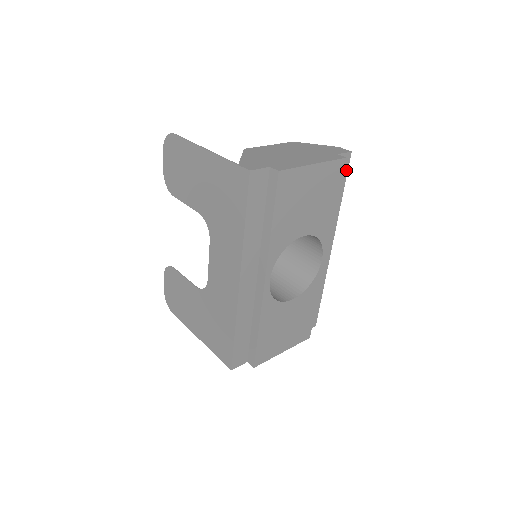
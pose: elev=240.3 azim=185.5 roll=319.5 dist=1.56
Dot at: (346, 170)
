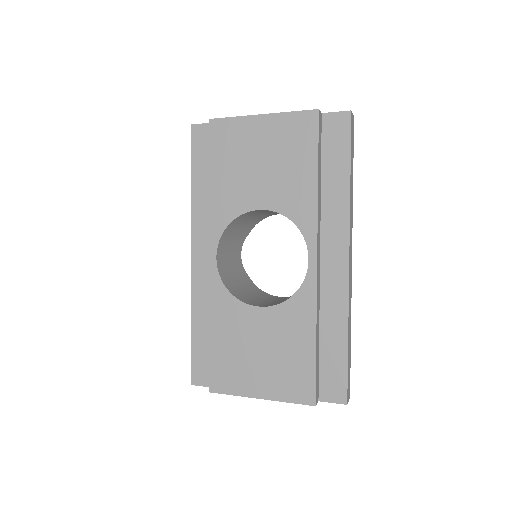
Dot at: (348, 137)
